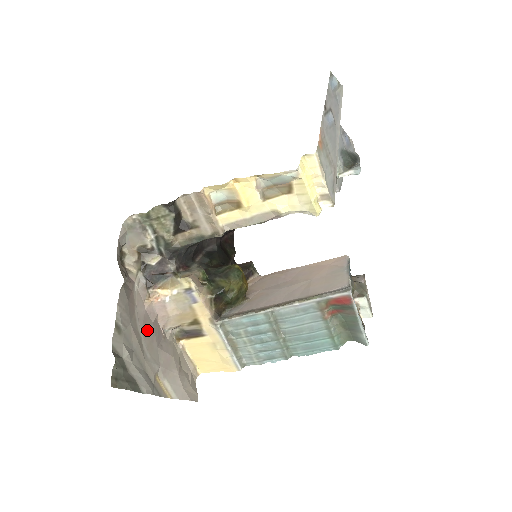
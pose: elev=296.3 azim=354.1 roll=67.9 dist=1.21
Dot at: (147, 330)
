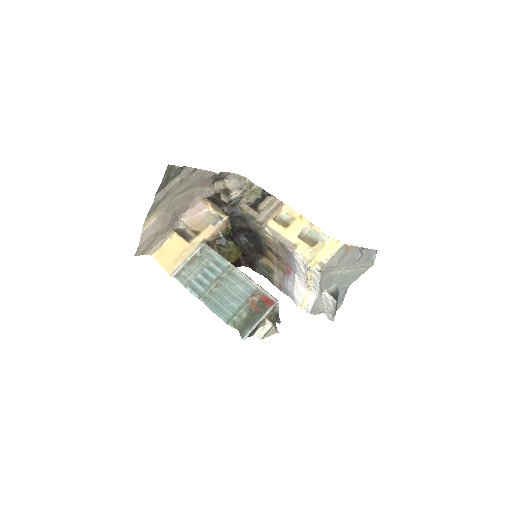
Dot at: (186, 199)
